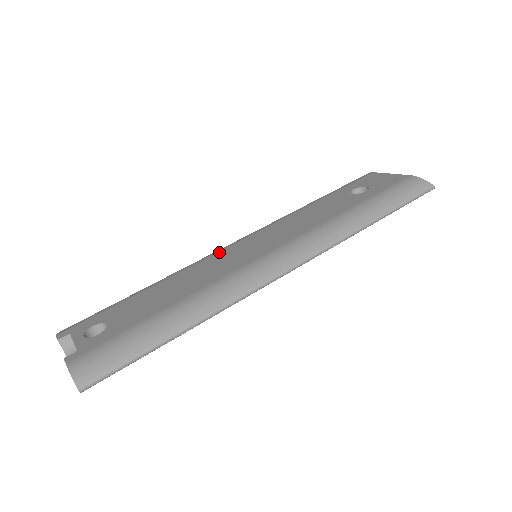
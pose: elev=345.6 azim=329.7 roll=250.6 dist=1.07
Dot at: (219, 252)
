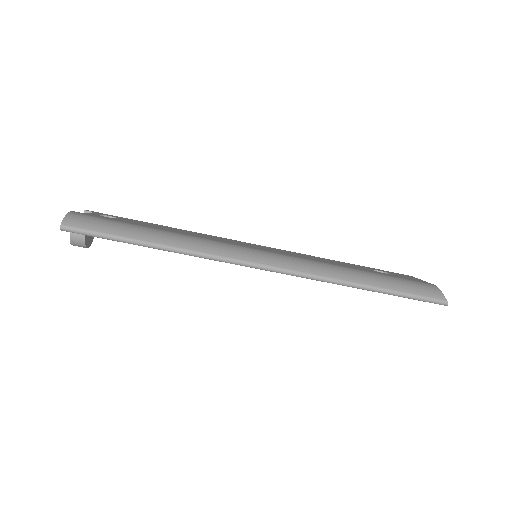
Dot at: (234, 240)
